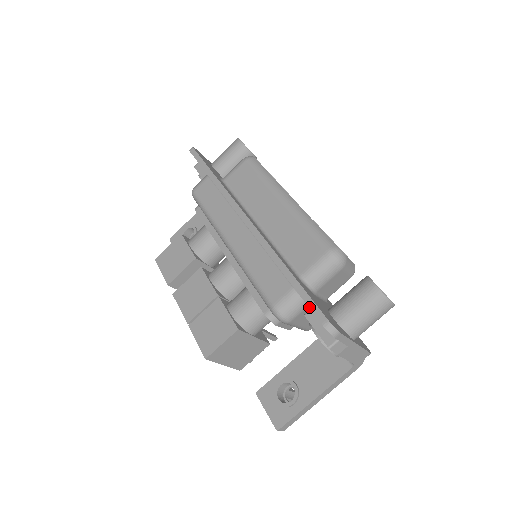
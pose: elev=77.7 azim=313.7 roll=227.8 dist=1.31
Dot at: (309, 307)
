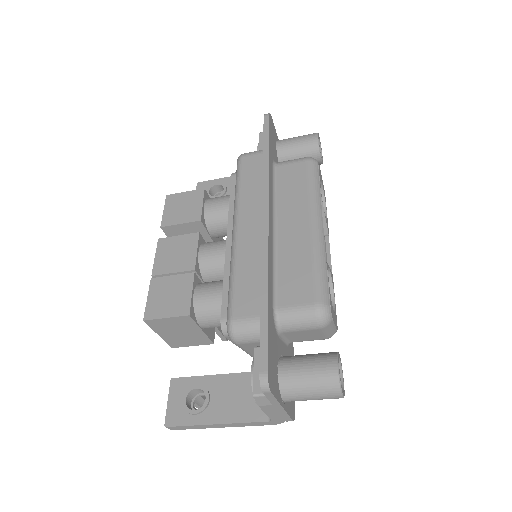
Dot at: (260, 347)
